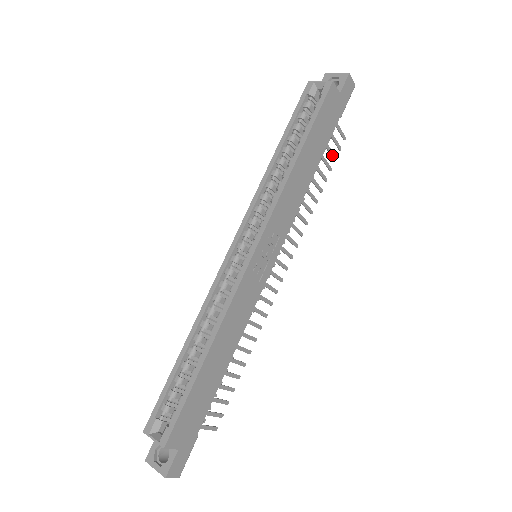
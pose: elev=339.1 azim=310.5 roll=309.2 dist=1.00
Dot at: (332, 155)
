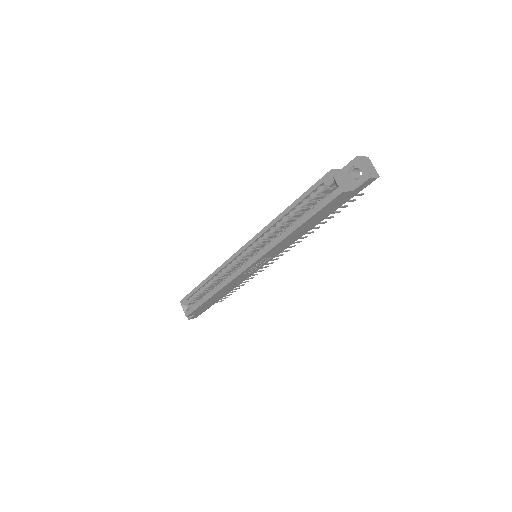
Dot at: (342, 207)
